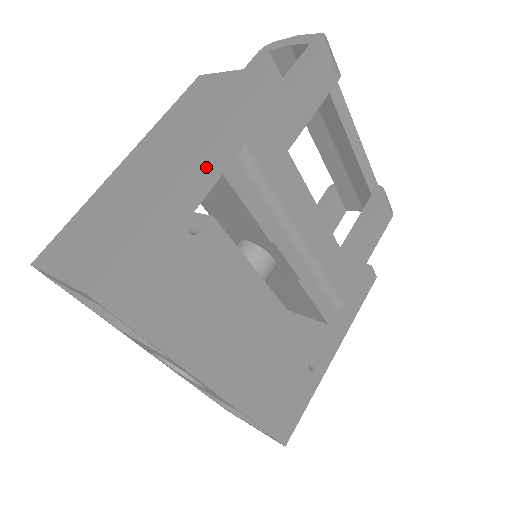
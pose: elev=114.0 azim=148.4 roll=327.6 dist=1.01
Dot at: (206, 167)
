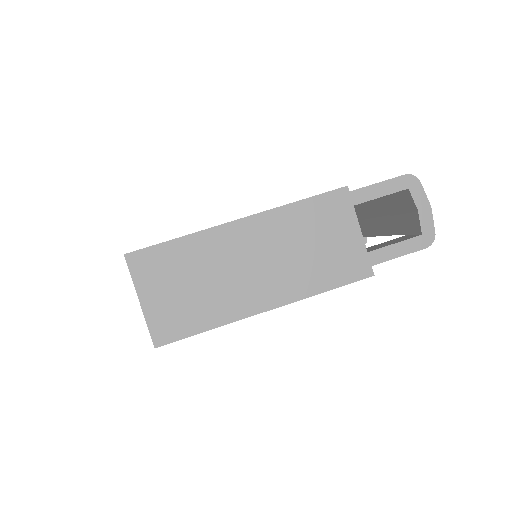
Dot at: occluded
